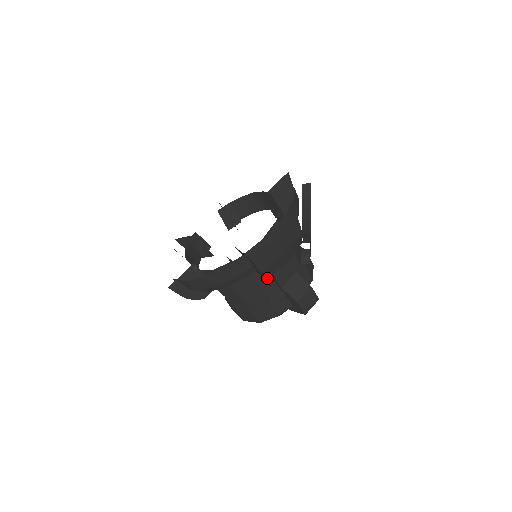
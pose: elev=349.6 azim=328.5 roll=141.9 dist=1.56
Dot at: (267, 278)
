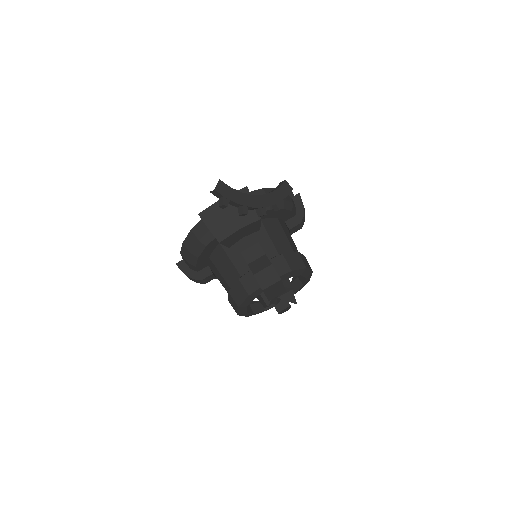
Dot at: (220, 240)
